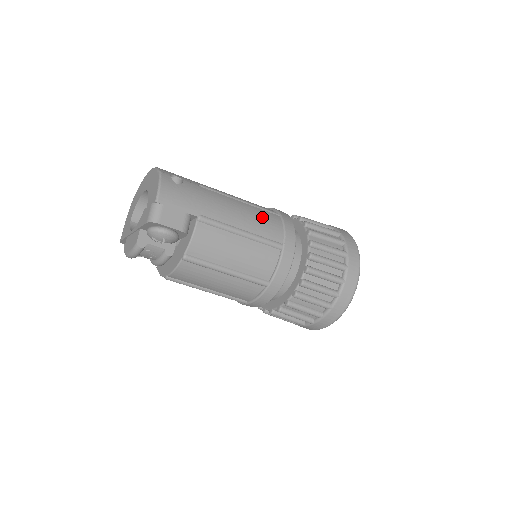
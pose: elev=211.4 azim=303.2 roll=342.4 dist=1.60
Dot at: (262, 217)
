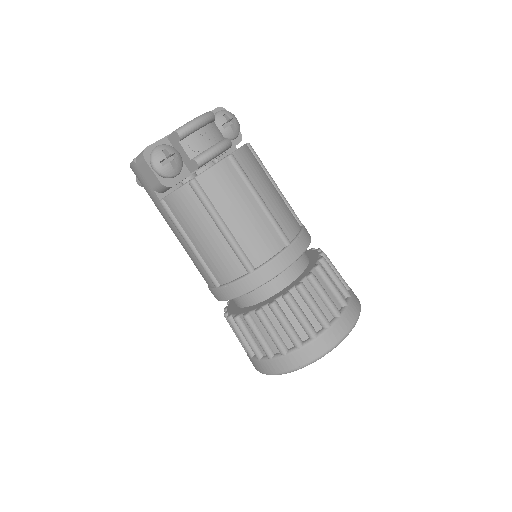
Dot at: occluded
